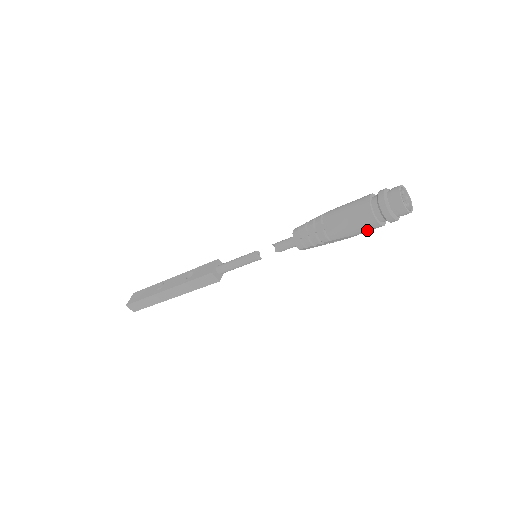
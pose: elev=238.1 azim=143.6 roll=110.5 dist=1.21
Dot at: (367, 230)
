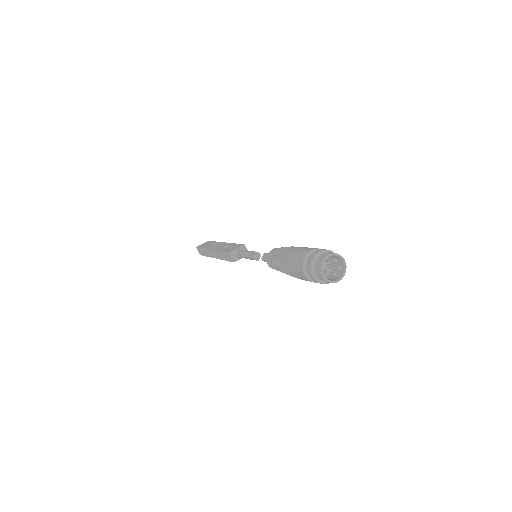
Dot at: (303, 279)
